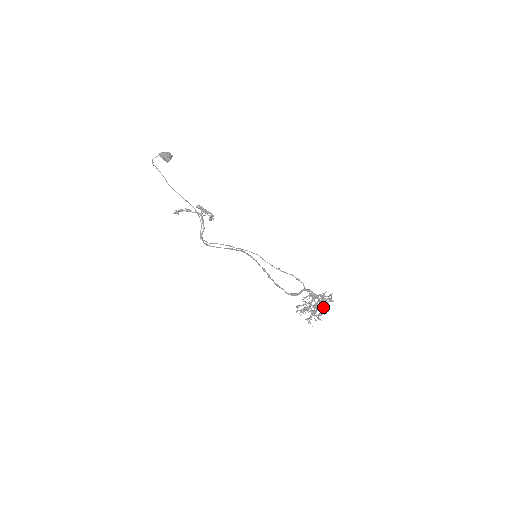
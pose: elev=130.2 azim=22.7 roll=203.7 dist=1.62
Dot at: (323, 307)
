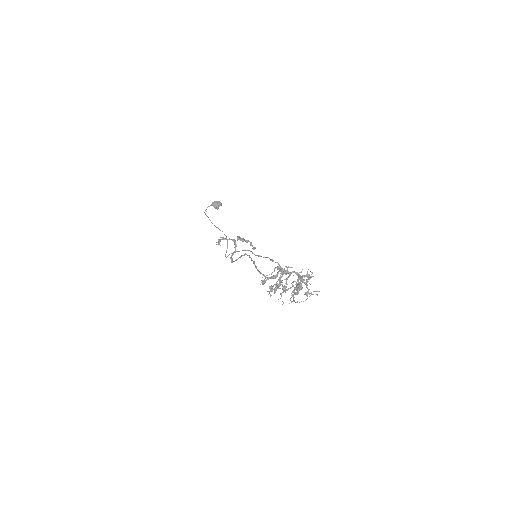
Dot at: occluded
